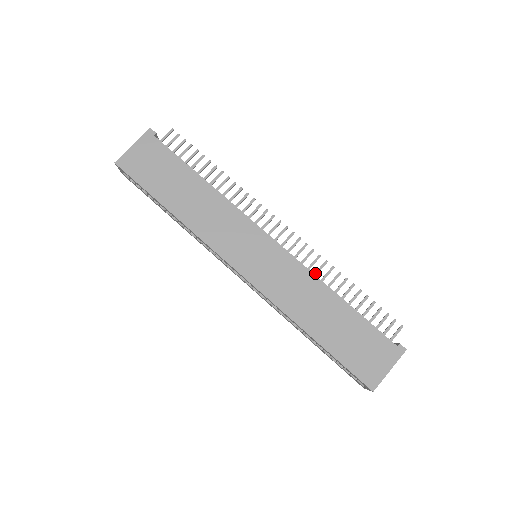
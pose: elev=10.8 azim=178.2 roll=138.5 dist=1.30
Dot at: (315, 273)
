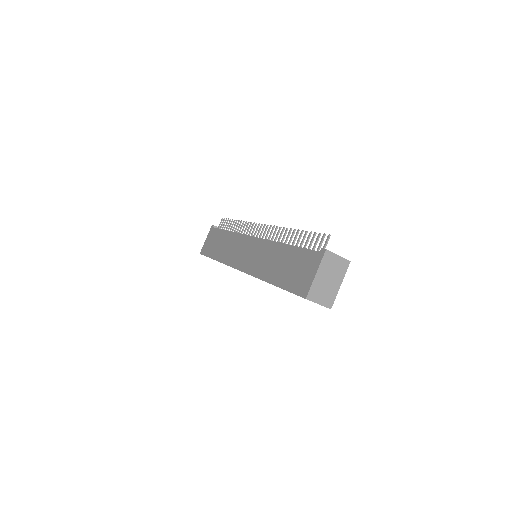
Dot at: (278, 241)
